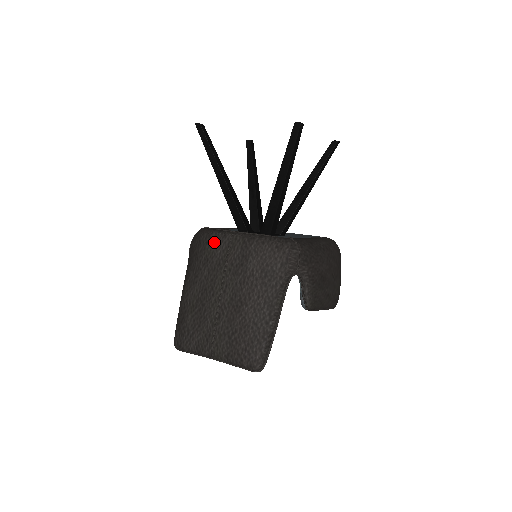
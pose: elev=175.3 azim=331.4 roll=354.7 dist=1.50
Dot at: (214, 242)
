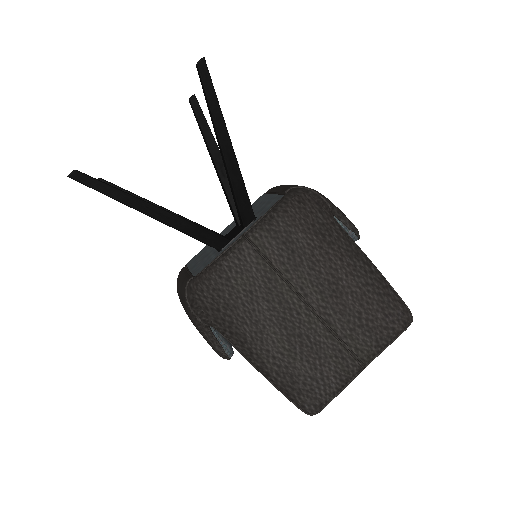
Dot at: (236, 268)
